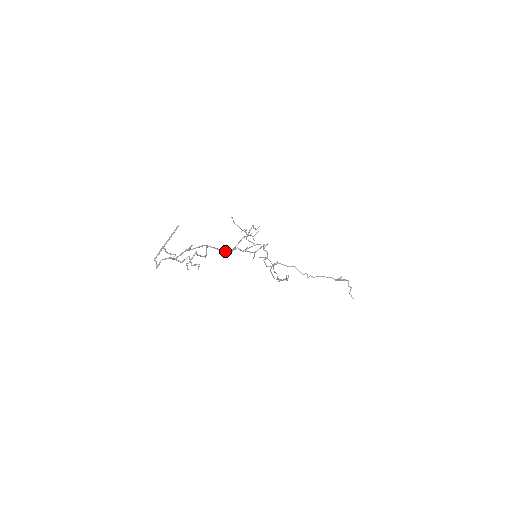
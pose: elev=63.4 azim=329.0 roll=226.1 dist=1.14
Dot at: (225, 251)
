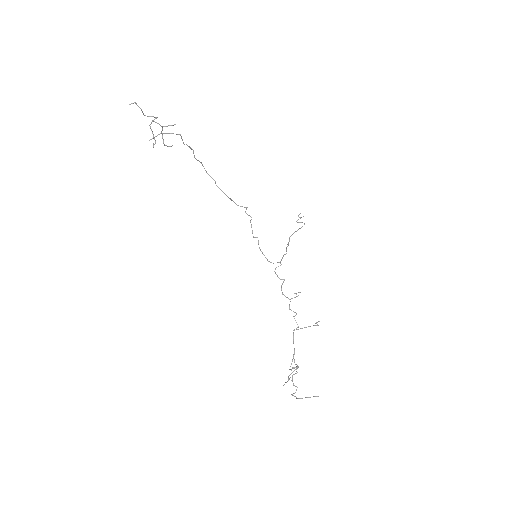
Dot at: (293, 335)
